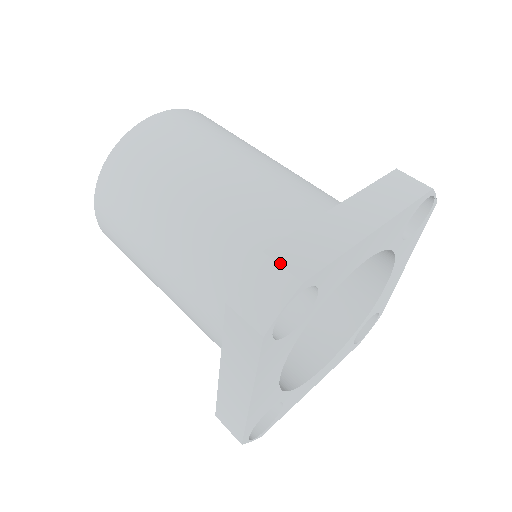
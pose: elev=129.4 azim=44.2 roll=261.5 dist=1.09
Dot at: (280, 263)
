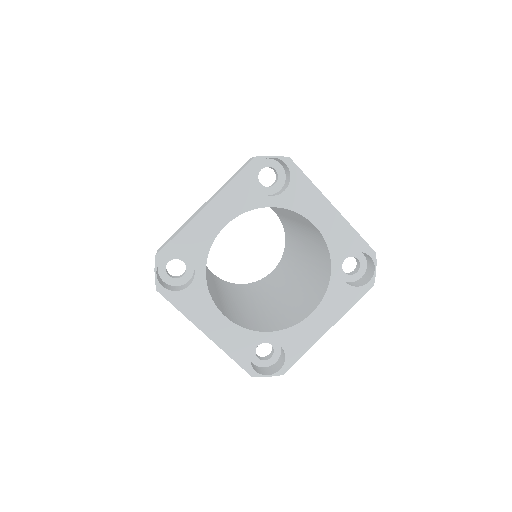
Dot at: occluded
